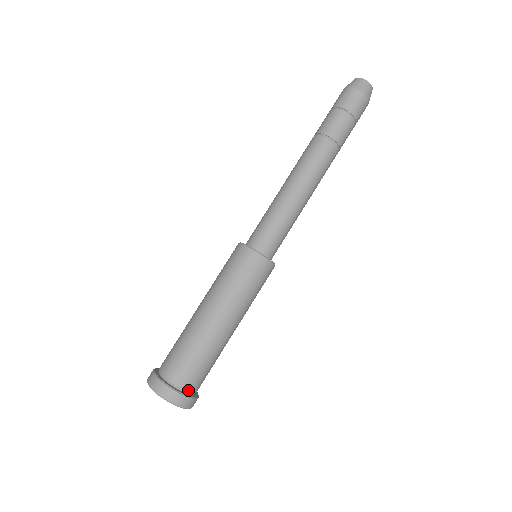
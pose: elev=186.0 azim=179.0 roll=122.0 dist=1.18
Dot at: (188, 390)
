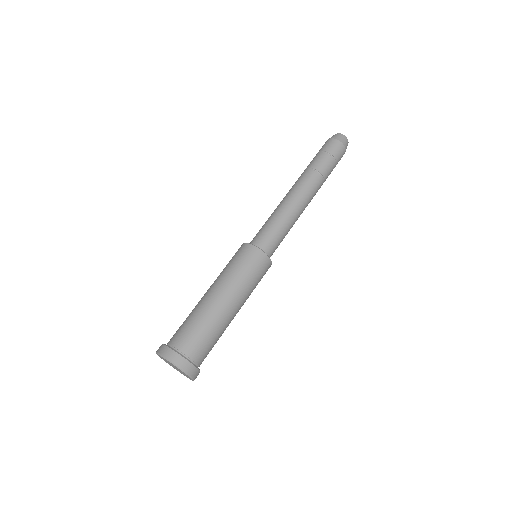
Dot at: (192, 358)
